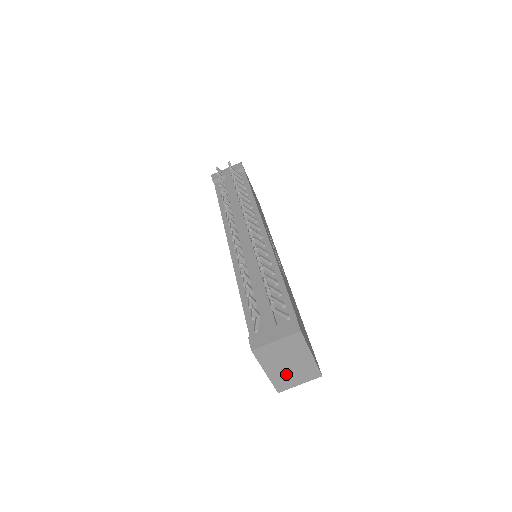
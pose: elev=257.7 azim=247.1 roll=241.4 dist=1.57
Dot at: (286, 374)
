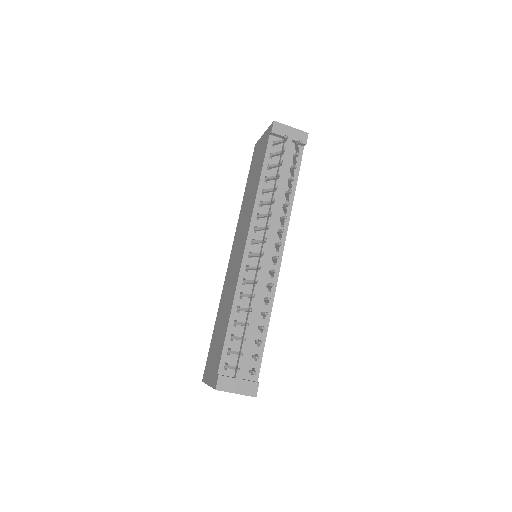
Dot at: occluded
